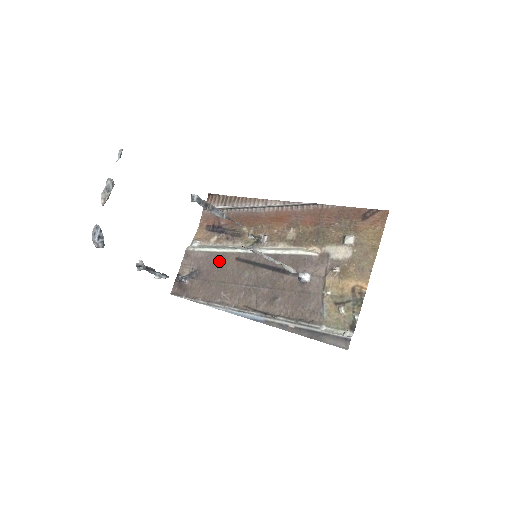
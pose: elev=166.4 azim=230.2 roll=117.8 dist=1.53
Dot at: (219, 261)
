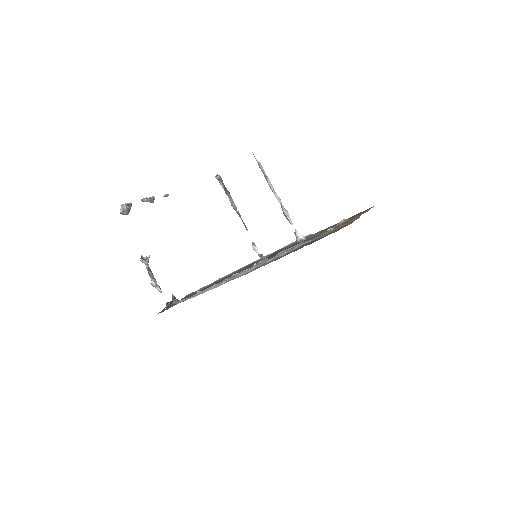
Dot at: (217, 281)
